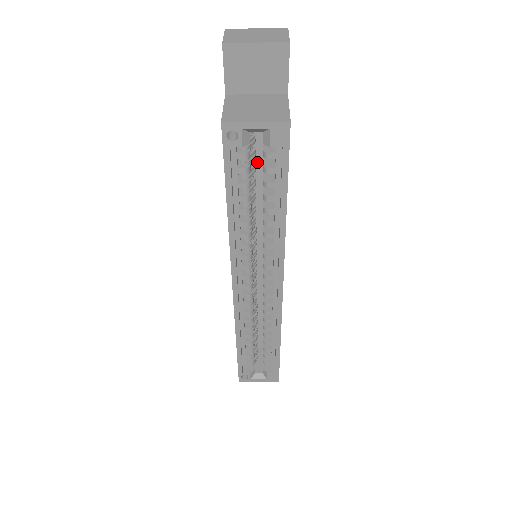
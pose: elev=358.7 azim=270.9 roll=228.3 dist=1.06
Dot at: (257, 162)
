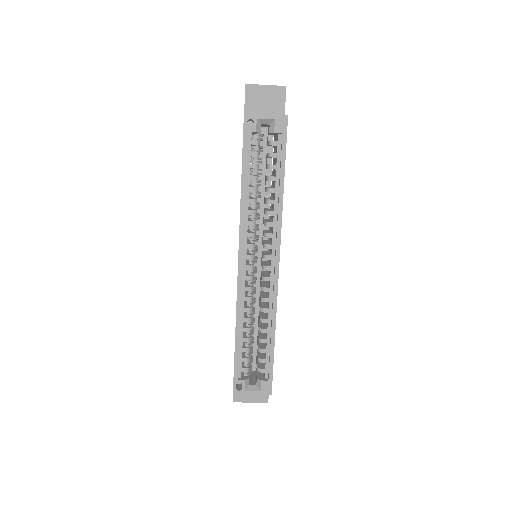
Dot at: (262, 168)
